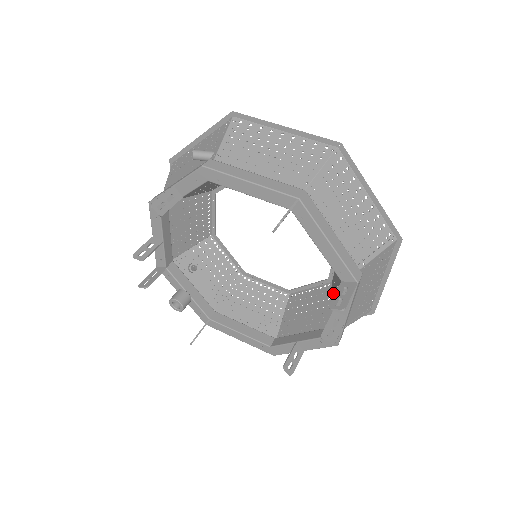
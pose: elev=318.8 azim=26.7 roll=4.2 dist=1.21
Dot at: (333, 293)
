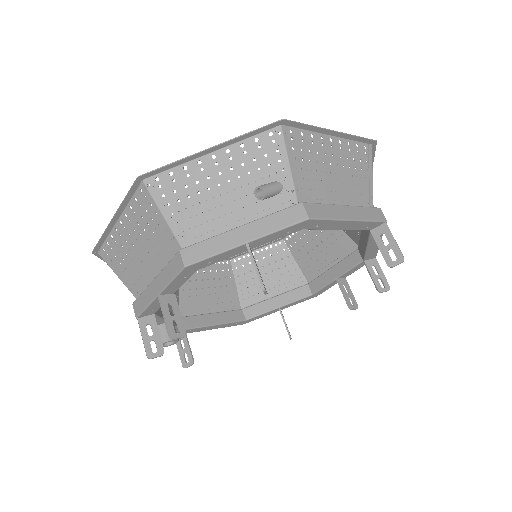
Dot at: (296, 252)
